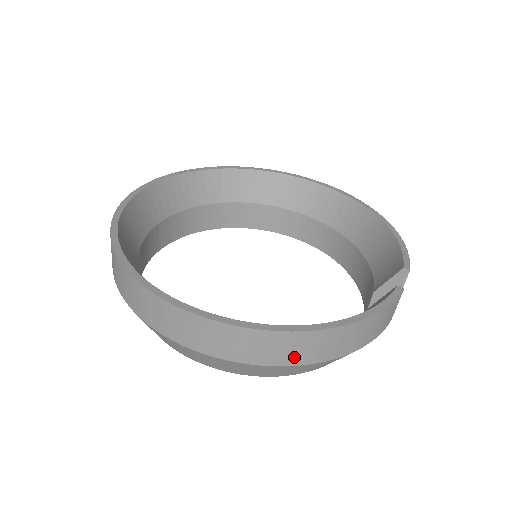
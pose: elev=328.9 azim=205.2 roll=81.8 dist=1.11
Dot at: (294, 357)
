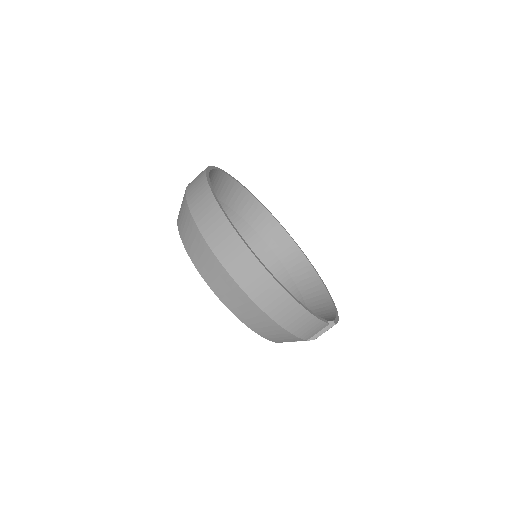
Dot at: (258, 294)
